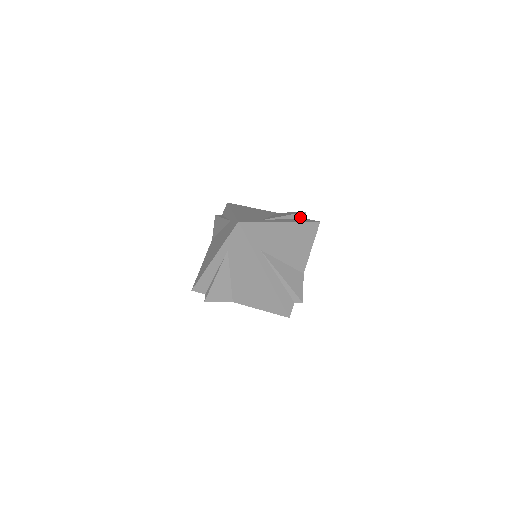
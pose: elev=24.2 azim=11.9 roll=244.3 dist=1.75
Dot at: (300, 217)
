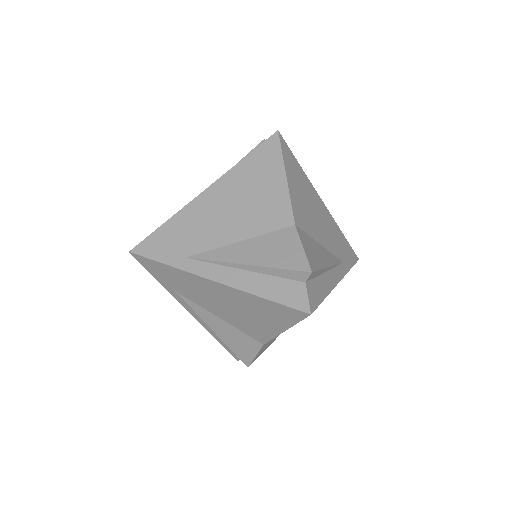
Dot at: (289, 276)
